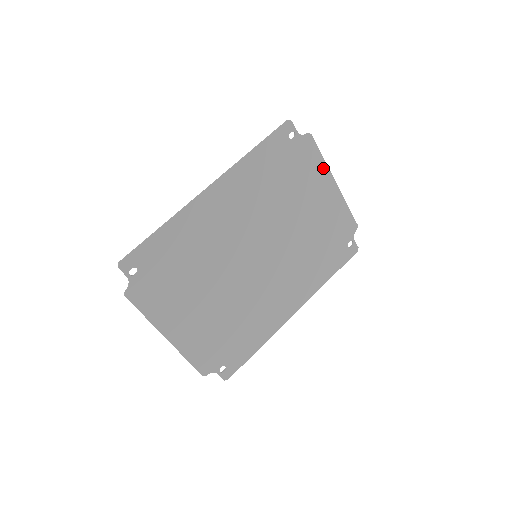
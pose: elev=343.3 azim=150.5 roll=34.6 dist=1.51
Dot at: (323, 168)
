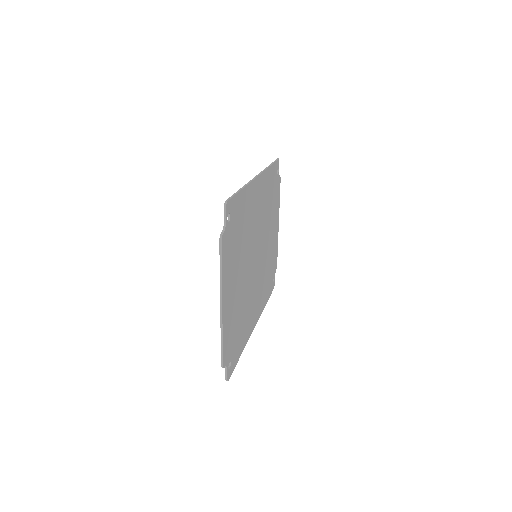
Dot at: (278, 207)
